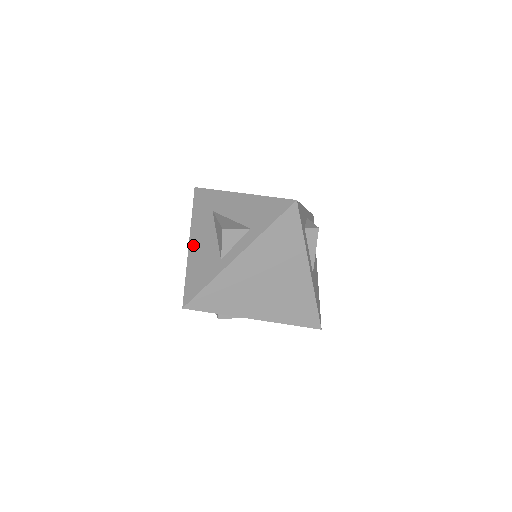
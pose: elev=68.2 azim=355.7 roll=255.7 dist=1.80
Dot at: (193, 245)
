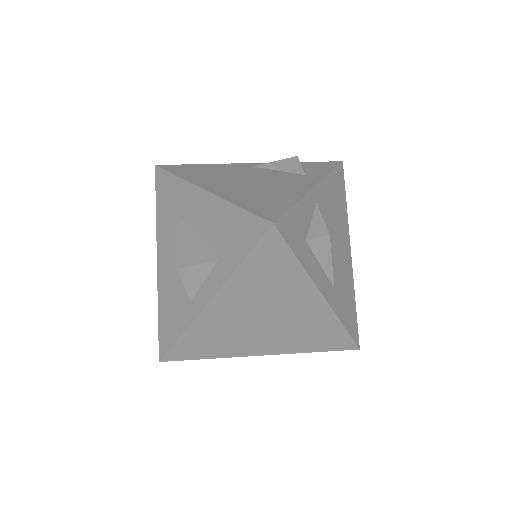
Dot at: (161, 266)
